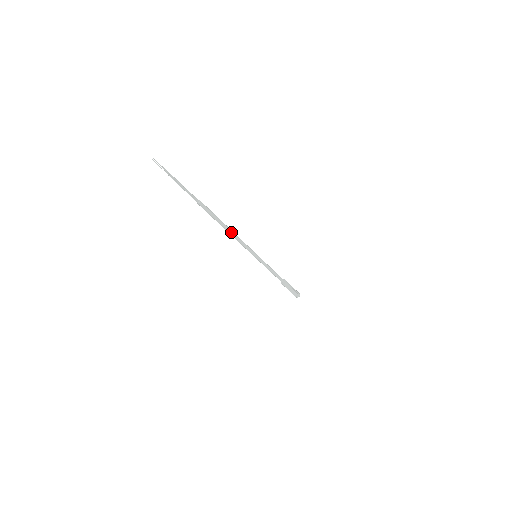
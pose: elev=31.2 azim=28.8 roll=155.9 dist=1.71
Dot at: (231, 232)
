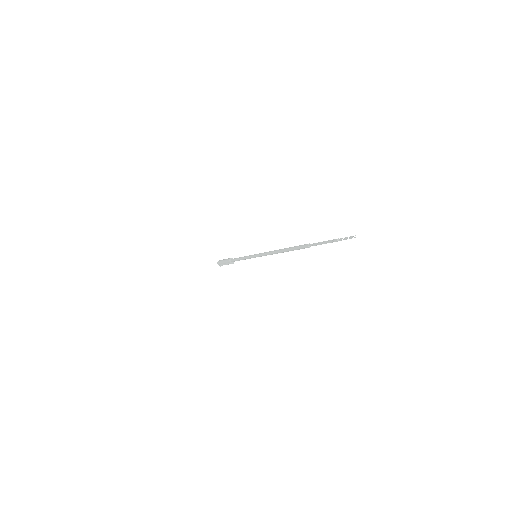
Dot at: (280, 252)
